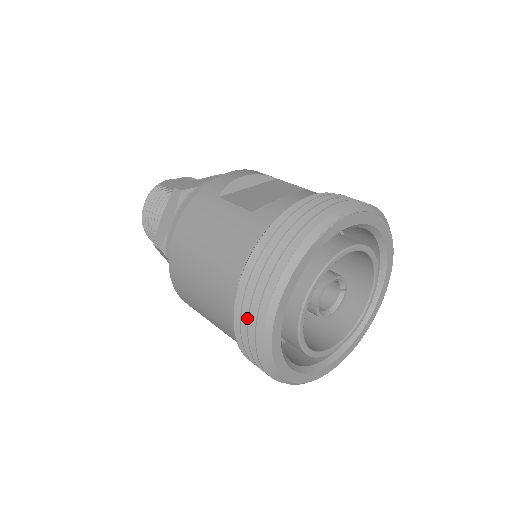
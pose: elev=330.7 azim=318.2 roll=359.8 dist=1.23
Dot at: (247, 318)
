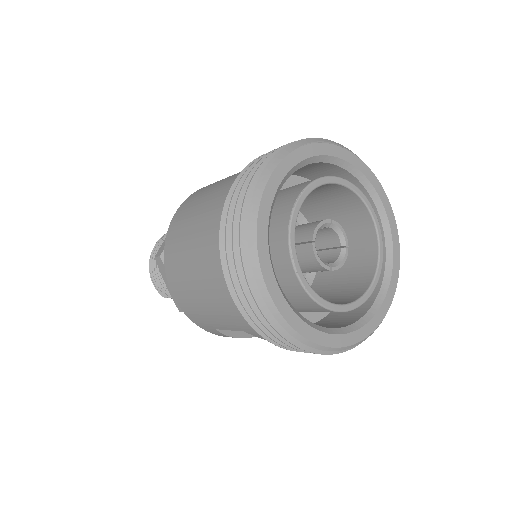
Dot at: occluded
